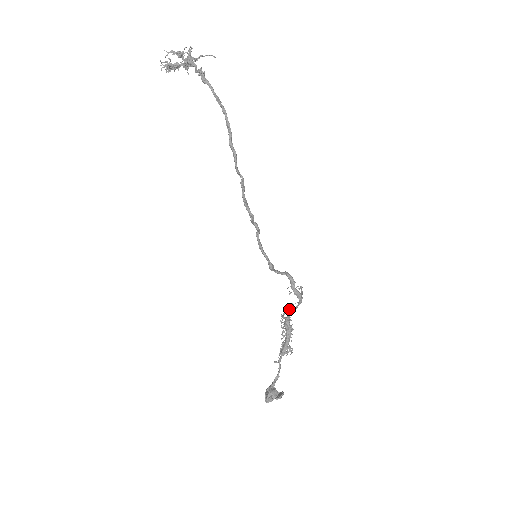
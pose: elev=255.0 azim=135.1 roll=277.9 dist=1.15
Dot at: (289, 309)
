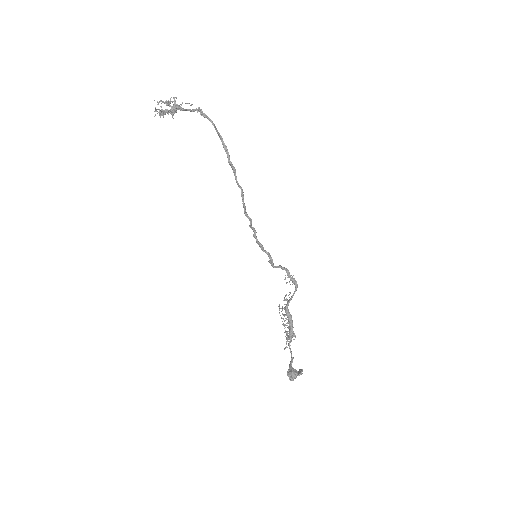
Dot at: (286, 299)
